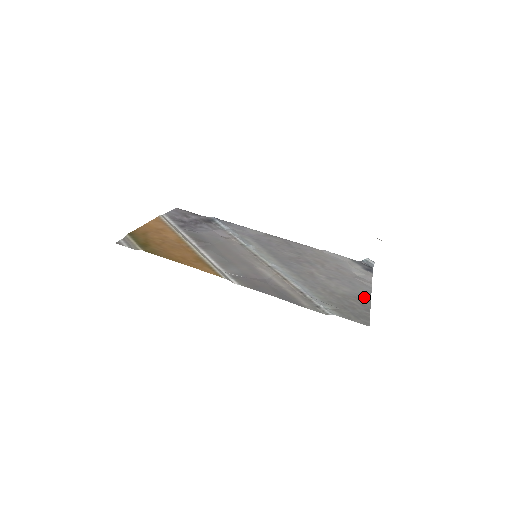
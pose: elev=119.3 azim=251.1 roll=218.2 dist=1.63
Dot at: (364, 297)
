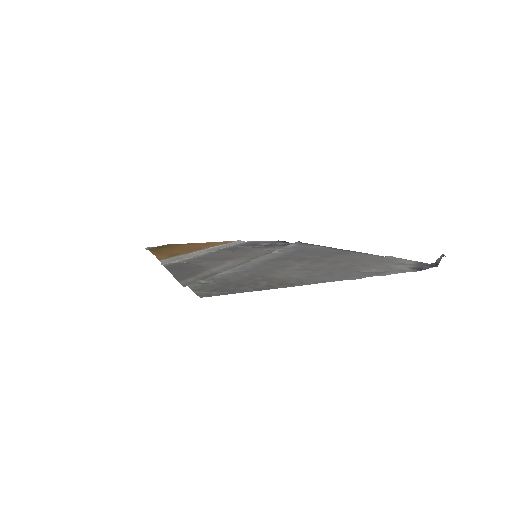
Dot at: (301, 282)
